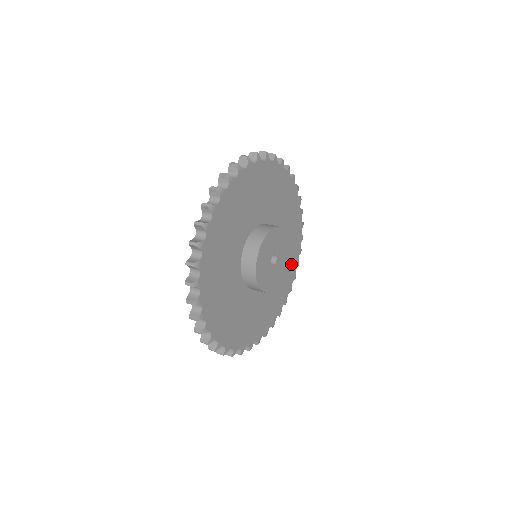
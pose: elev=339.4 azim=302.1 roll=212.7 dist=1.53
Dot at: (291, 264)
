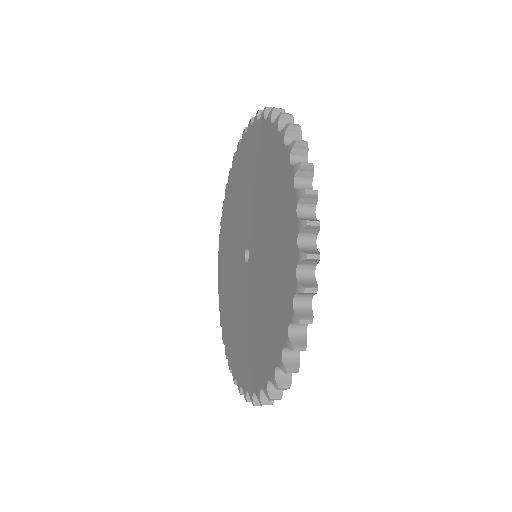
Dot at: occluded
